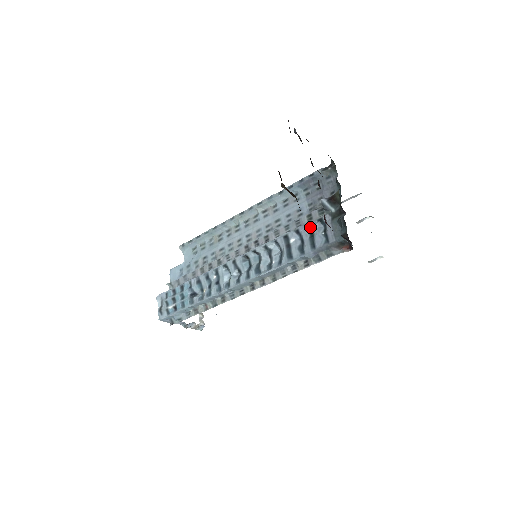
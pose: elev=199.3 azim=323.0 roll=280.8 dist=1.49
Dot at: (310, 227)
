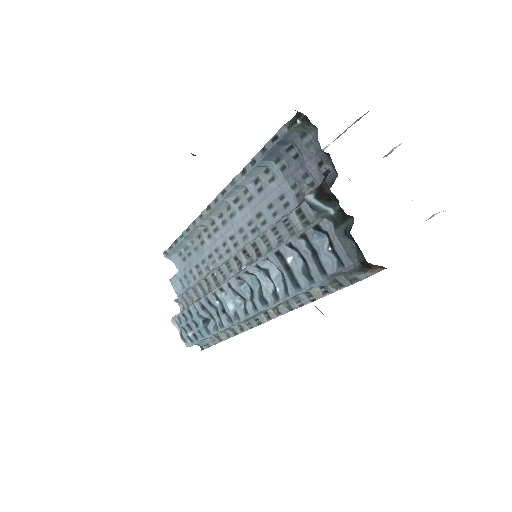
Dot at: (306, 239)
